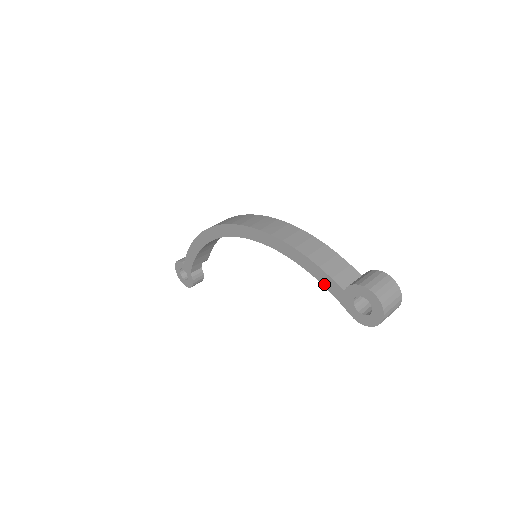
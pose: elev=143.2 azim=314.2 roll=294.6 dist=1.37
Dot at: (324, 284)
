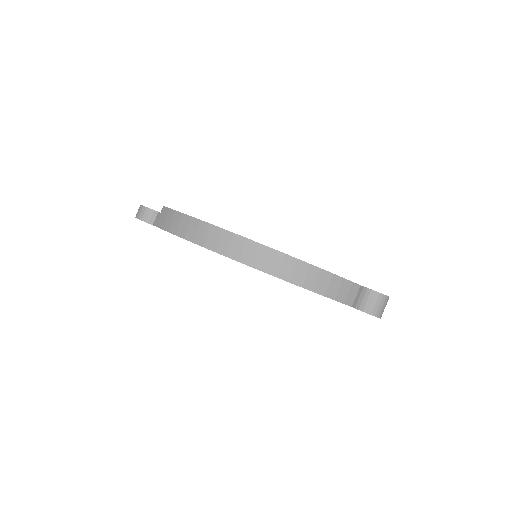
Dot at: occluded
